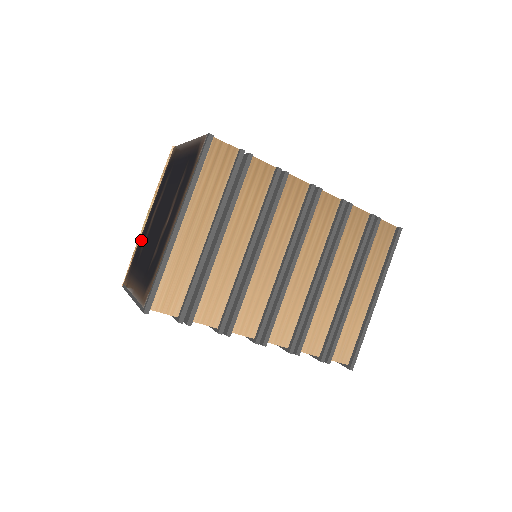
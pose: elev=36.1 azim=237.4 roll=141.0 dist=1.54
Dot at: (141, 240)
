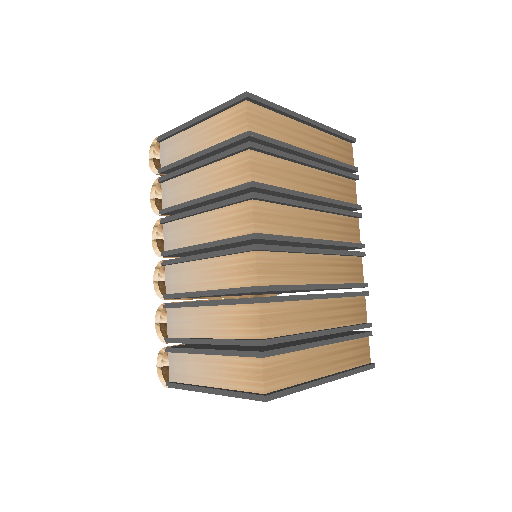
Dot at: occluded
